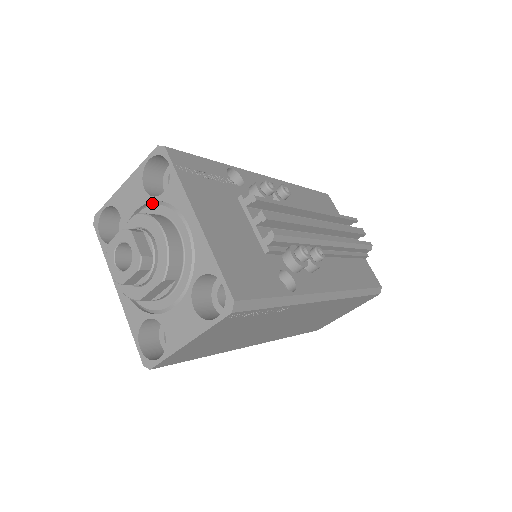
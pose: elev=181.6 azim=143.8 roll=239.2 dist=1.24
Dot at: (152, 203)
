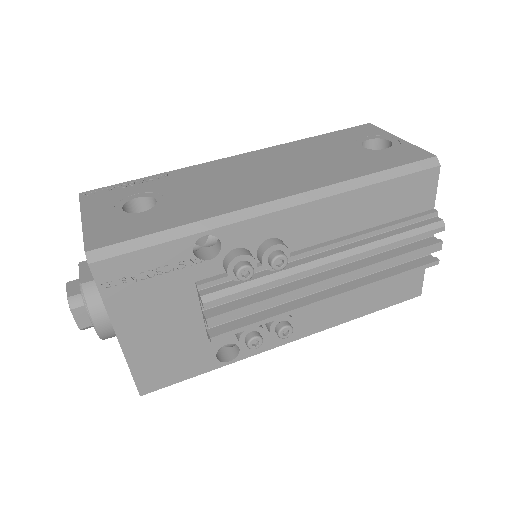
Dot at: occluded
